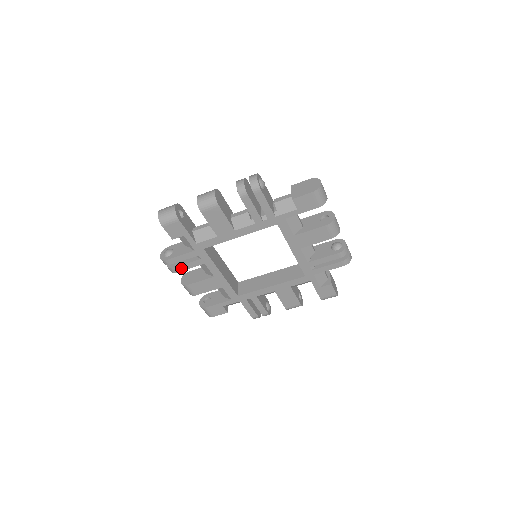
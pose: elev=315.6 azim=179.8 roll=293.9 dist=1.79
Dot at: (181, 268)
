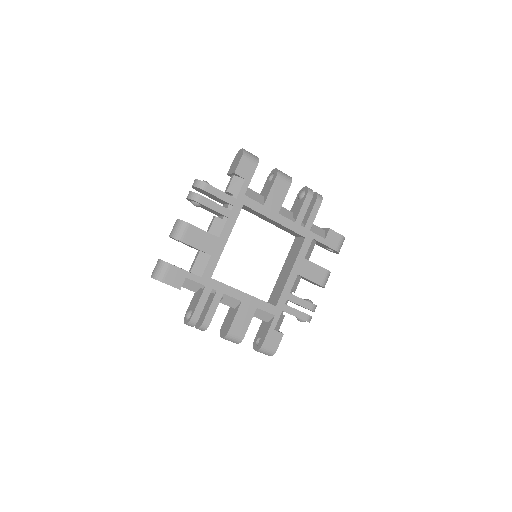
Dot at: (207, 202)
